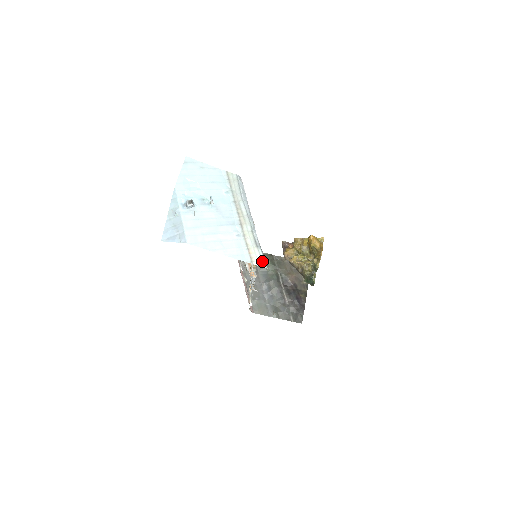
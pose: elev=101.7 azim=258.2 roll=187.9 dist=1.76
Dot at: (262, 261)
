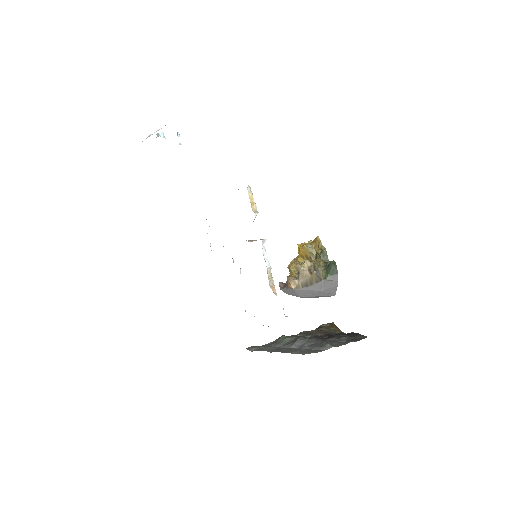
Dot at: occluded
